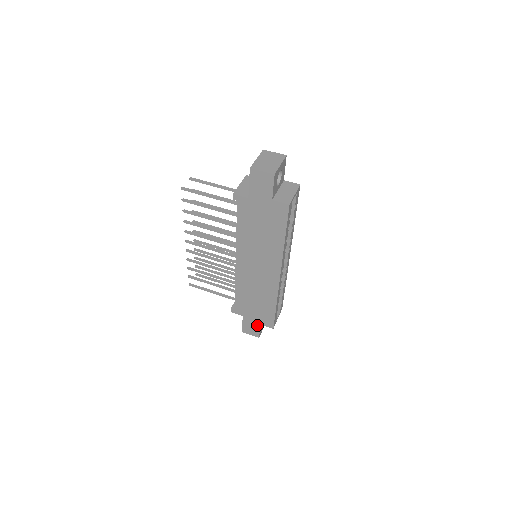
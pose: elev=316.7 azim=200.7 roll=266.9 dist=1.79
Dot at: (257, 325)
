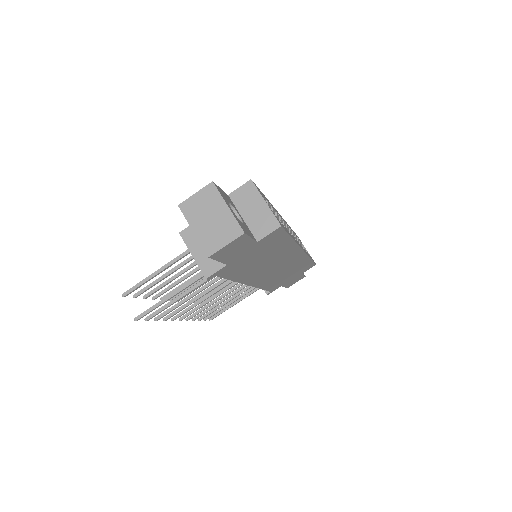
Dot at: (299, 276)
